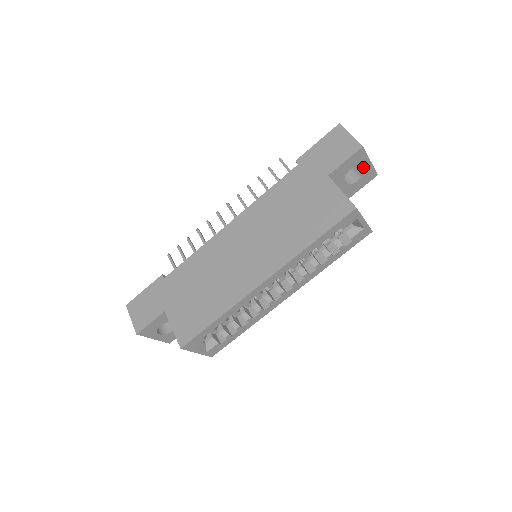
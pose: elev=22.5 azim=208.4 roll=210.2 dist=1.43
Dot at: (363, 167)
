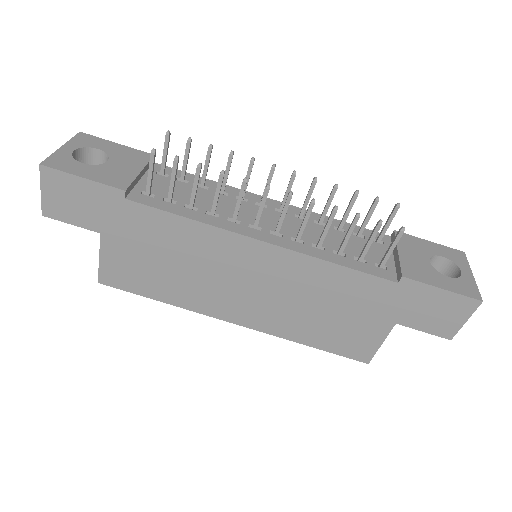
Dot at: occluded
